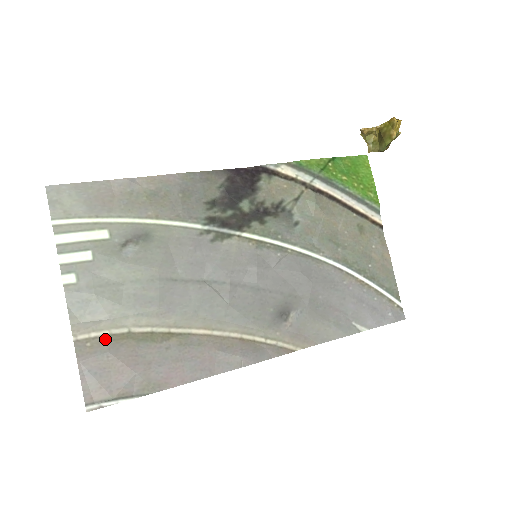
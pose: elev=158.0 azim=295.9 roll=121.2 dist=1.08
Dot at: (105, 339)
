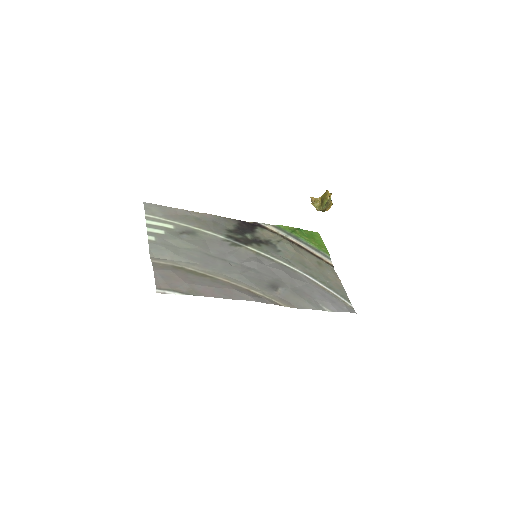
Dot at: (169, 266)
